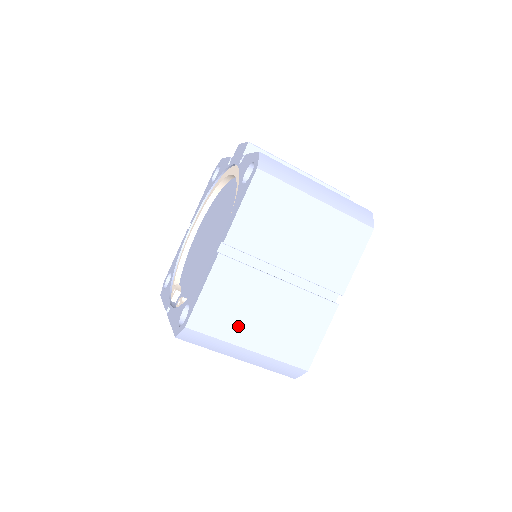
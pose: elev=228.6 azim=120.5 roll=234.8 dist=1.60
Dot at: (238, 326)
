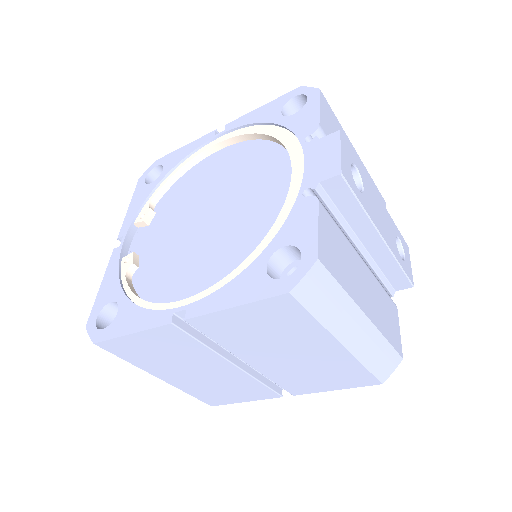
Dot at: (158, 365)
